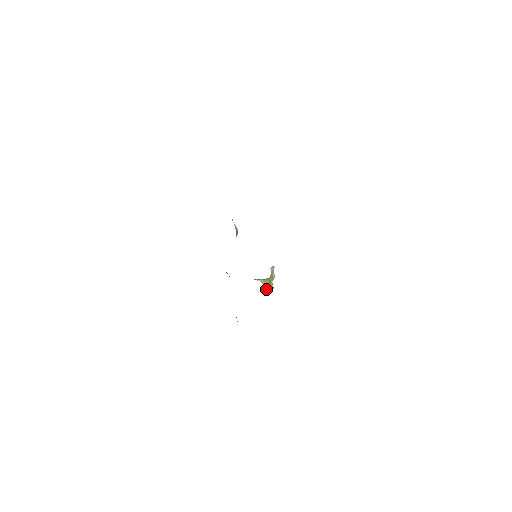
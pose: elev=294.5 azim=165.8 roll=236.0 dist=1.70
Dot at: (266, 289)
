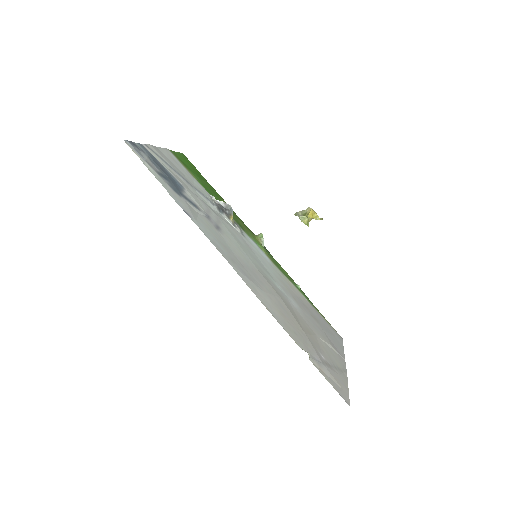
Dot at: occluded
